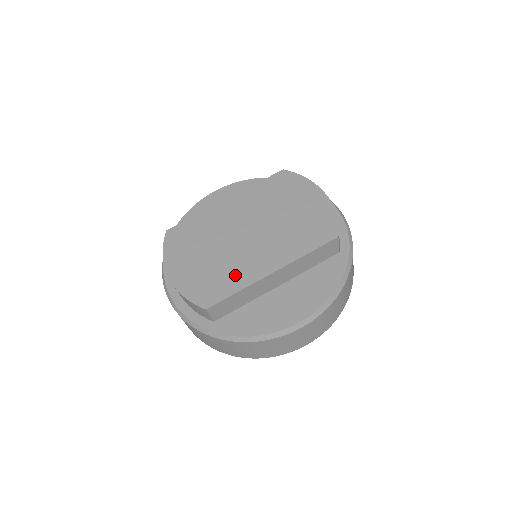
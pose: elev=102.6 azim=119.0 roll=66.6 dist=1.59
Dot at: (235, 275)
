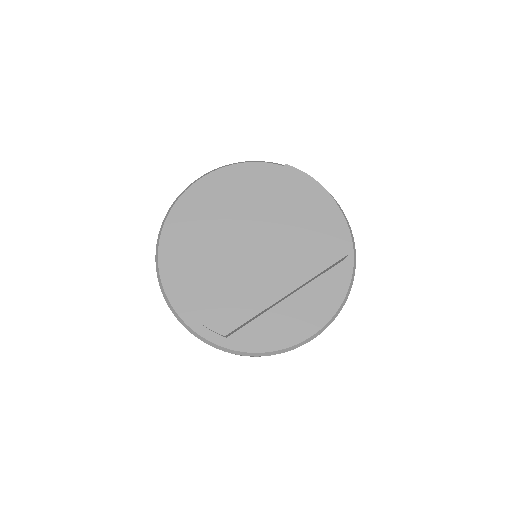
Dot at: (250, 297)
